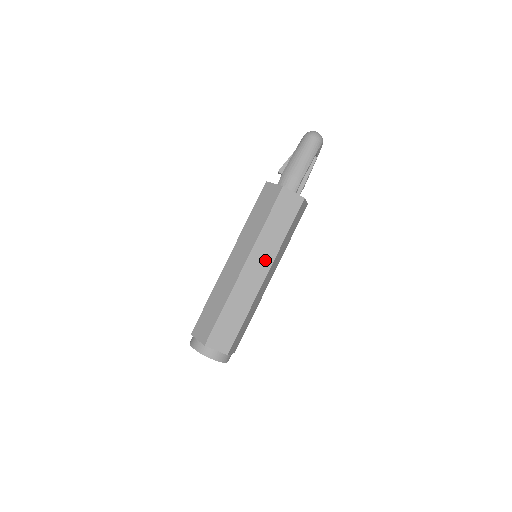
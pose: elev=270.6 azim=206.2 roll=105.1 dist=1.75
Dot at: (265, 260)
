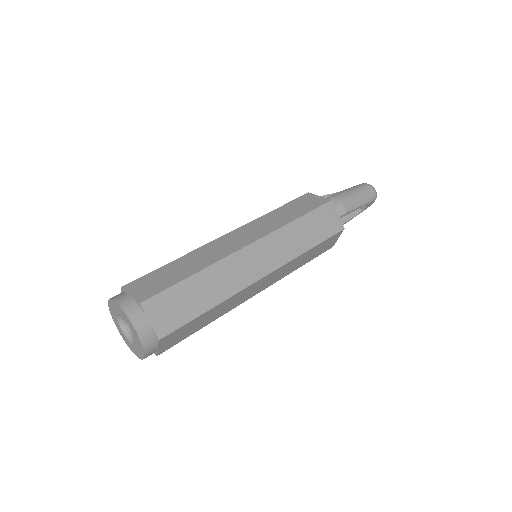
Dot at: (274, 257)
